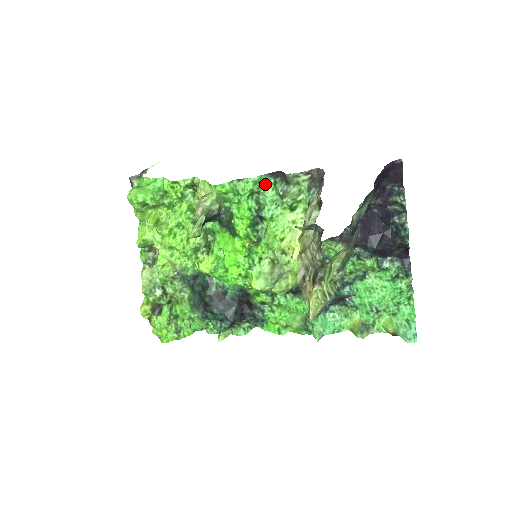
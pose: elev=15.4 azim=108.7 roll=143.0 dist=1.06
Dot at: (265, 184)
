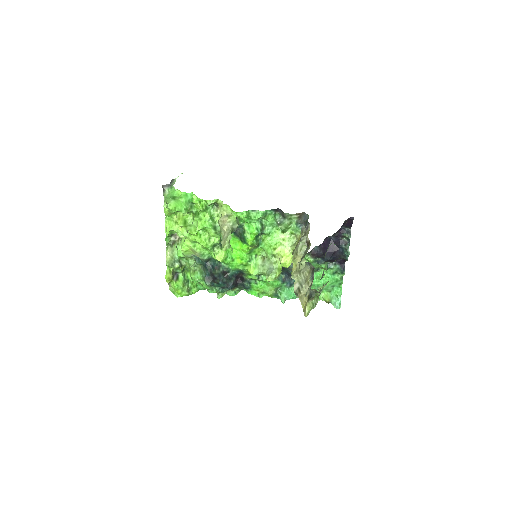
Dot at: (268, 214)
